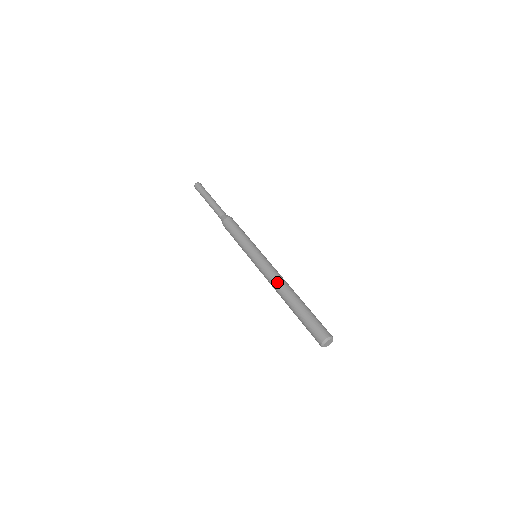
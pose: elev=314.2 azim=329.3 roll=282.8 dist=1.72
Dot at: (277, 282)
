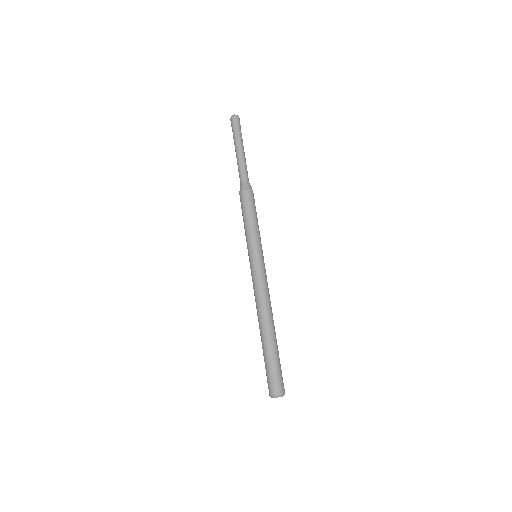
Dot at: (260, 305)
